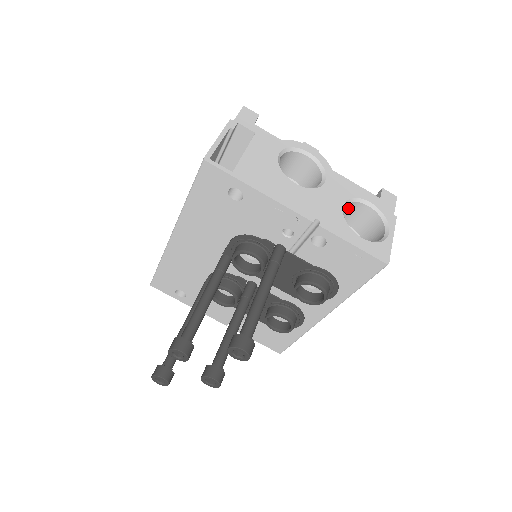
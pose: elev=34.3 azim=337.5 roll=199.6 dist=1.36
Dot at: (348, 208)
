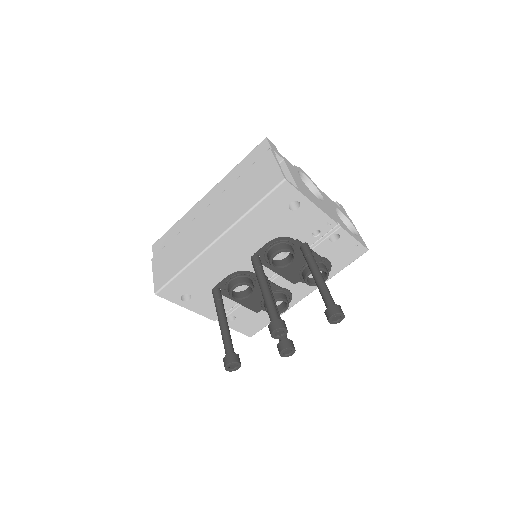
Dot at: occluded
